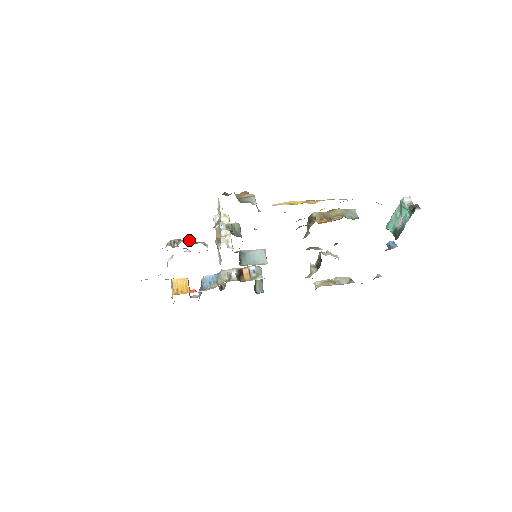
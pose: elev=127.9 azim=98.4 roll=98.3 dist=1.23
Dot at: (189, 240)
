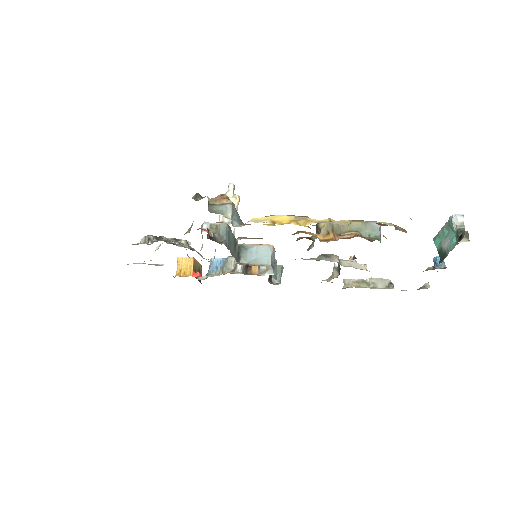
Dot at: (163, 240)
